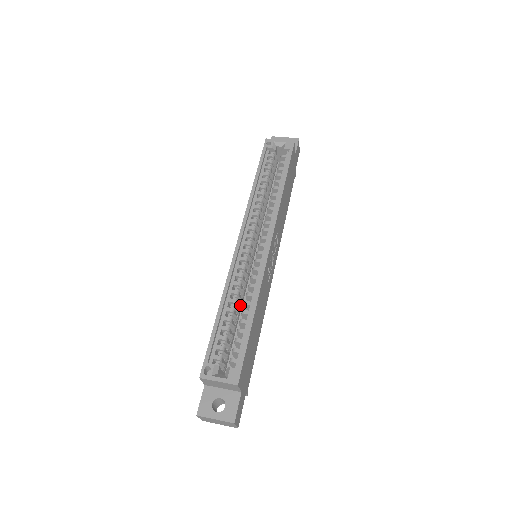
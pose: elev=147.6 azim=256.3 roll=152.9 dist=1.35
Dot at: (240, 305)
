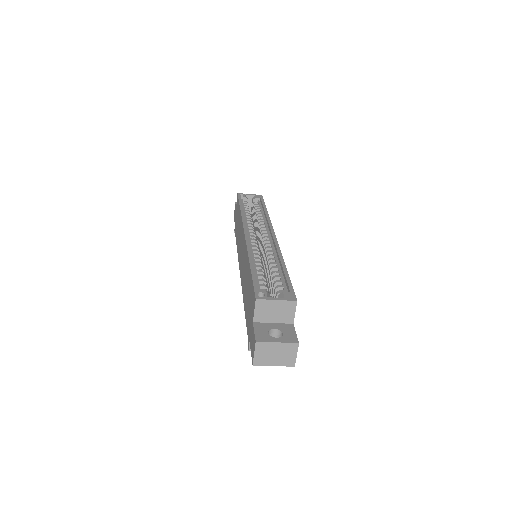
Dot at: occluded
